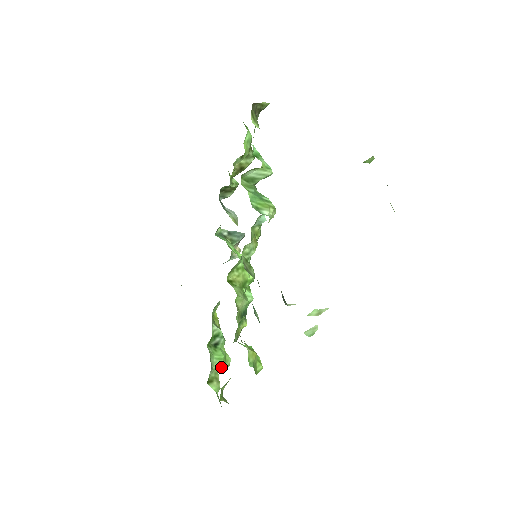
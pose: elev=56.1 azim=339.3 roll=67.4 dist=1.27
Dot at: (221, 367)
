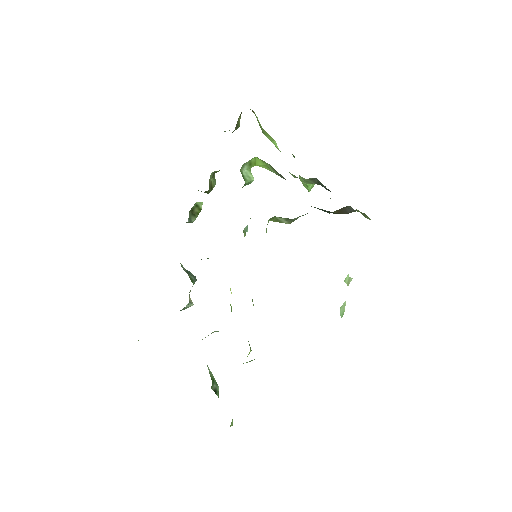
Dot at: occluded
